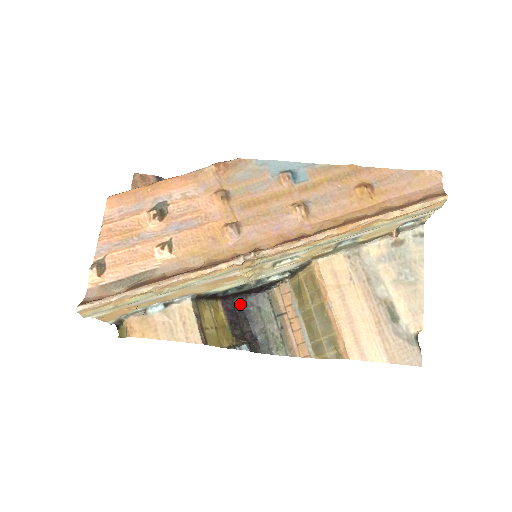
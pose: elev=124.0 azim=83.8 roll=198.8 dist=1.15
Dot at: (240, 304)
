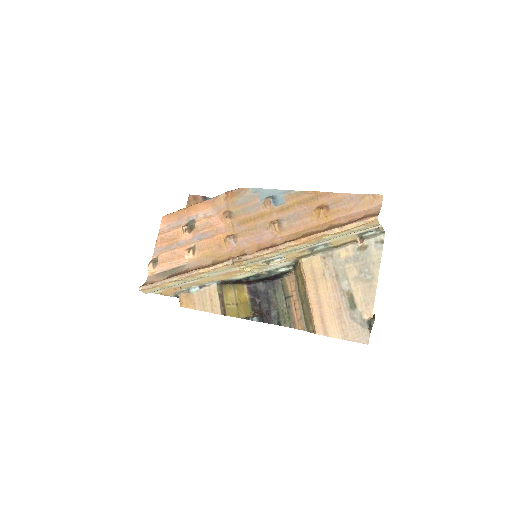
Dot at: (261, 287)
